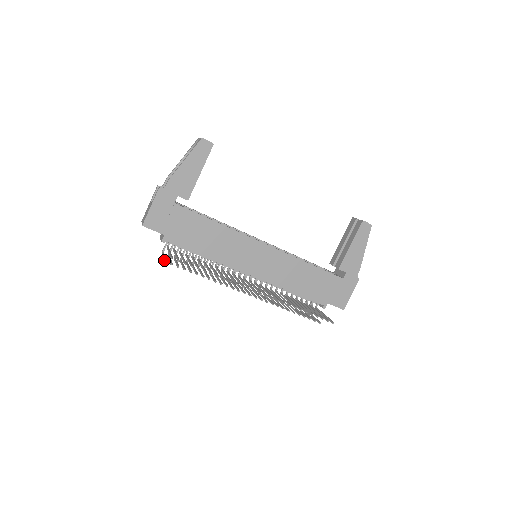
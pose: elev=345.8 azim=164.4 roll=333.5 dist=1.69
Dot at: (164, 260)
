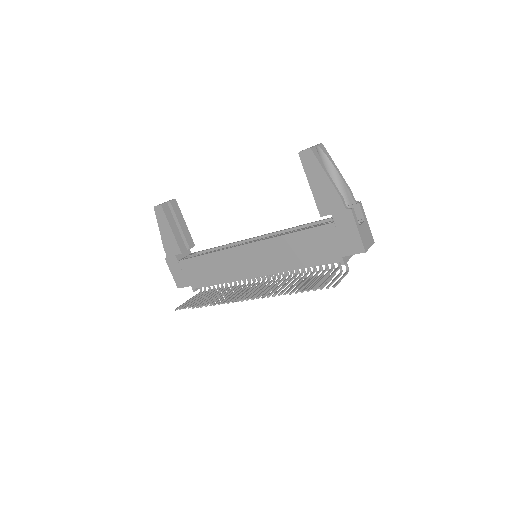
Dot at: occluded
